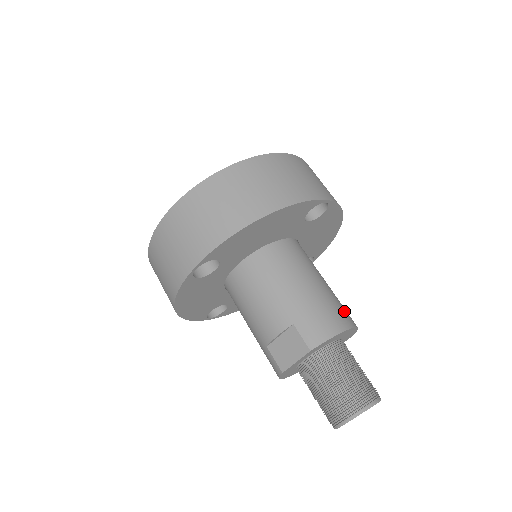
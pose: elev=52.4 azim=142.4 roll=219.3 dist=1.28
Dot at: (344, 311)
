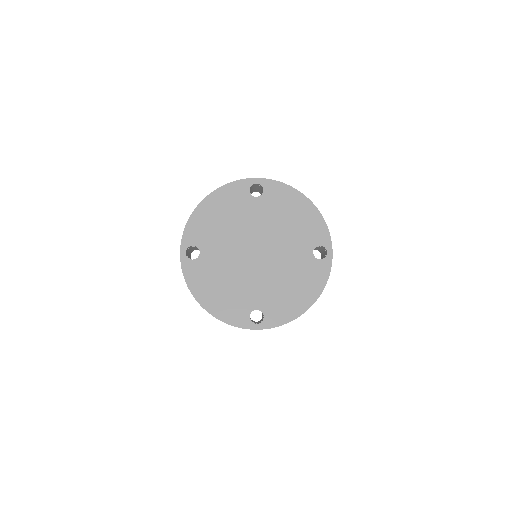
Dot at: occluded
